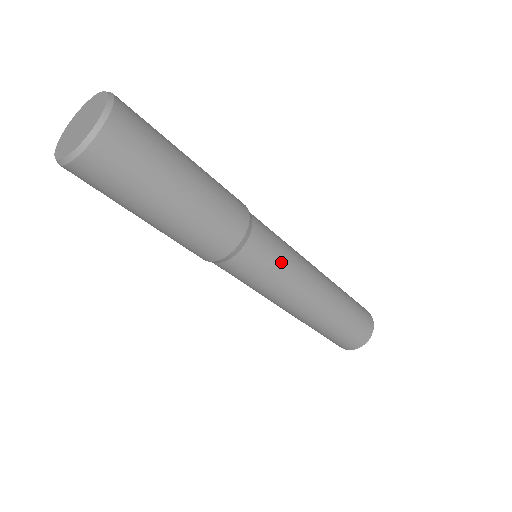
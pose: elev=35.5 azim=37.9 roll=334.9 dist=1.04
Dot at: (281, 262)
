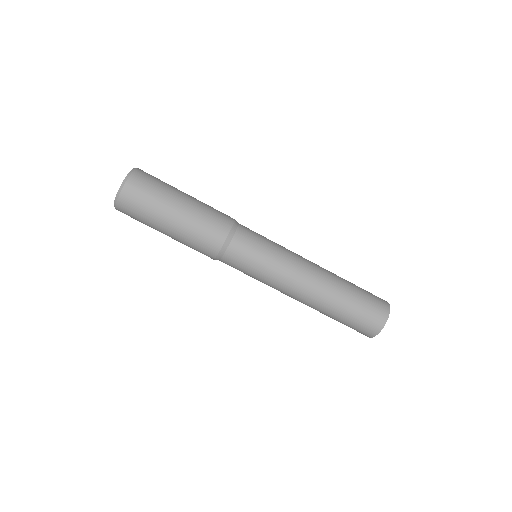
Dot at: (266, 252)
